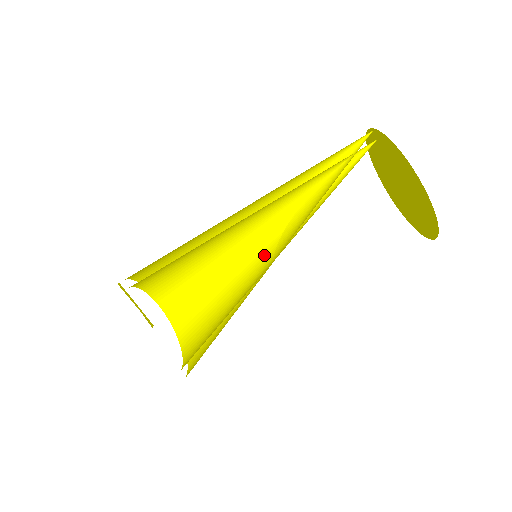
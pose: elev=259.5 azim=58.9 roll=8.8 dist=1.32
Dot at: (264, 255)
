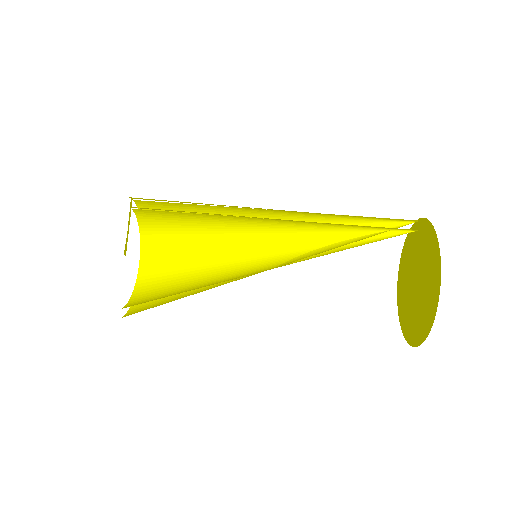
Dot at: (261, 268)
